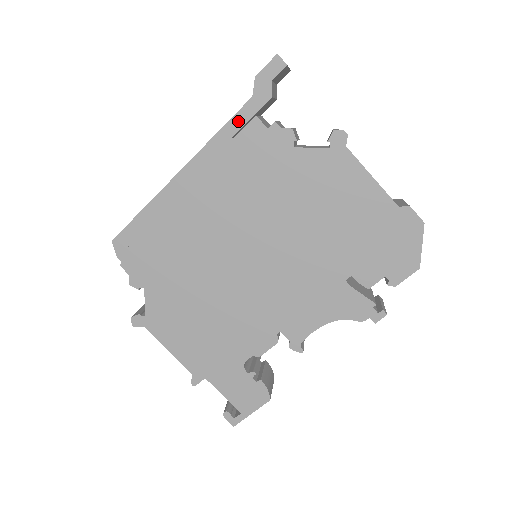
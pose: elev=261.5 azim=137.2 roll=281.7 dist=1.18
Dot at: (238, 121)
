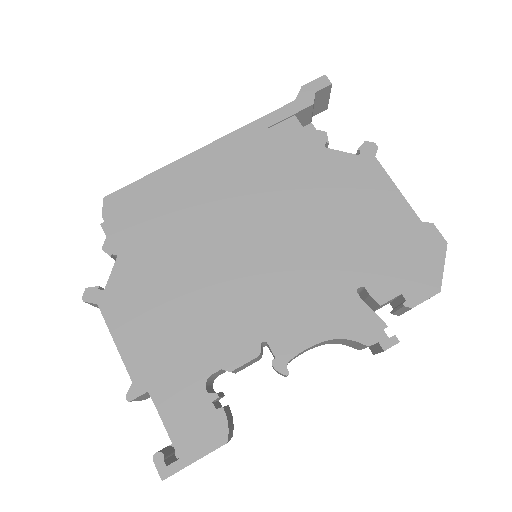
Dot at: (277, 116)
